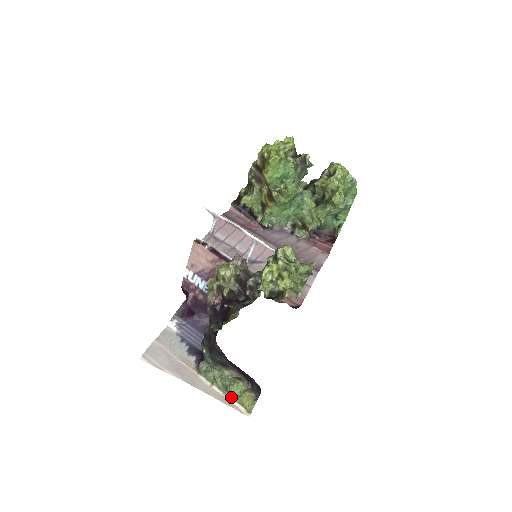
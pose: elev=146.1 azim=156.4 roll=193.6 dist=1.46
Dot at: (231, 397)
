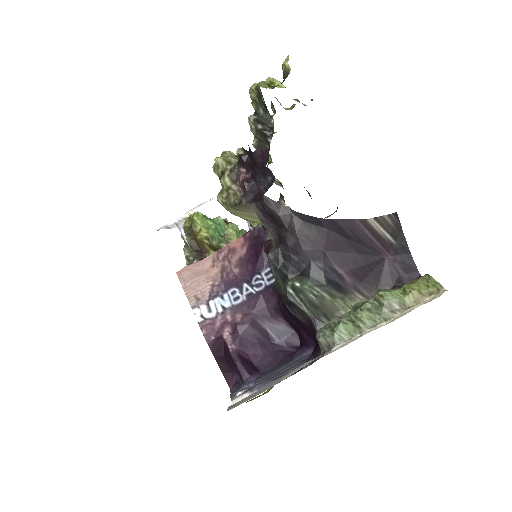
Dot at: (399, 310)
